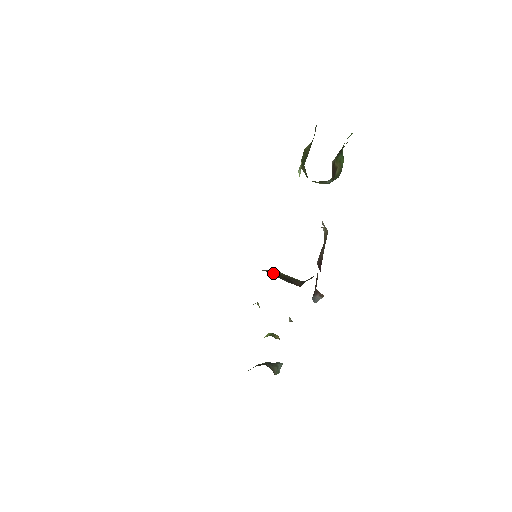
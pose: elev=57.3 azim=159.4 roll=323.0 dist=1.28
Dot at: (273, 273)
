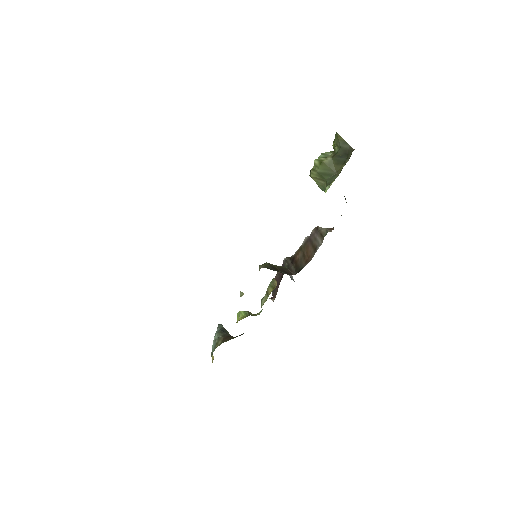
Dot at: (271, 268)
